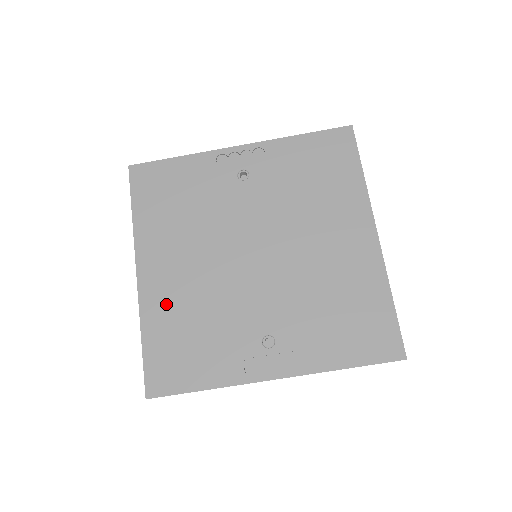
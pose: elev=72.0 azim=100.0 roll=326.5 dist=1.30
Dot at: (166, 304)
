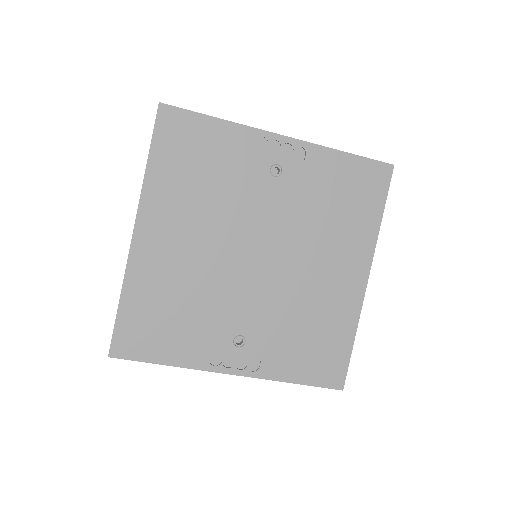
Dot at: (155, 274)
